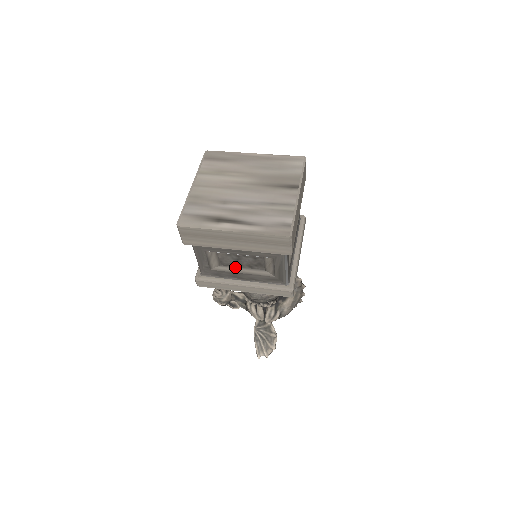
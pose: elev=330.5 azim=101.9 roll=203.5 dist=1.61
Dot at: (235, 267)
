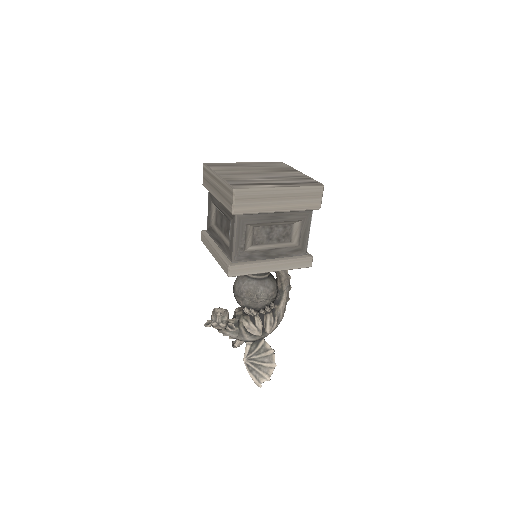
Dot at: (265, 244)
